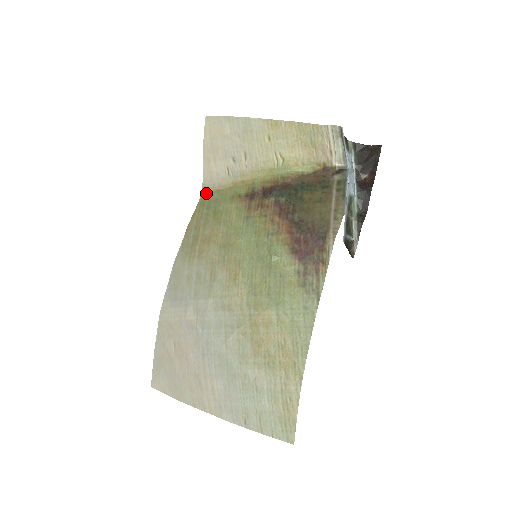
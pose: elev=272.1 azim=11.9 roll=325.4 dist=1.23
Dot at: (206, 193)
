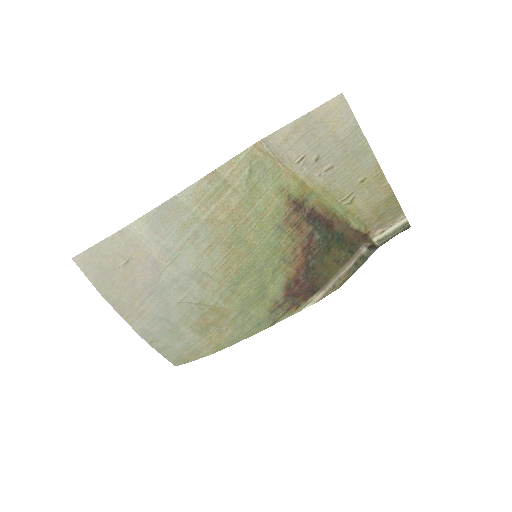
Dot at: (262, 150)
